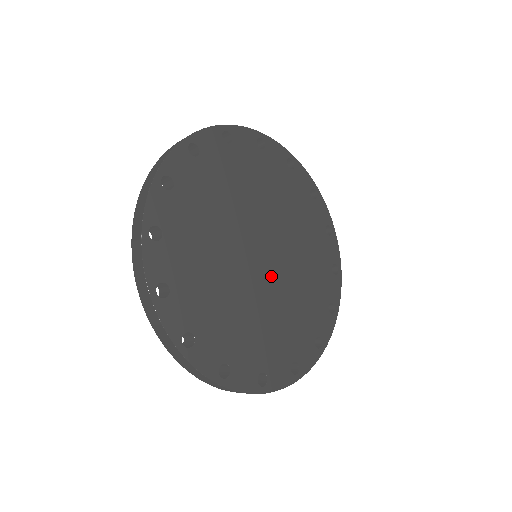
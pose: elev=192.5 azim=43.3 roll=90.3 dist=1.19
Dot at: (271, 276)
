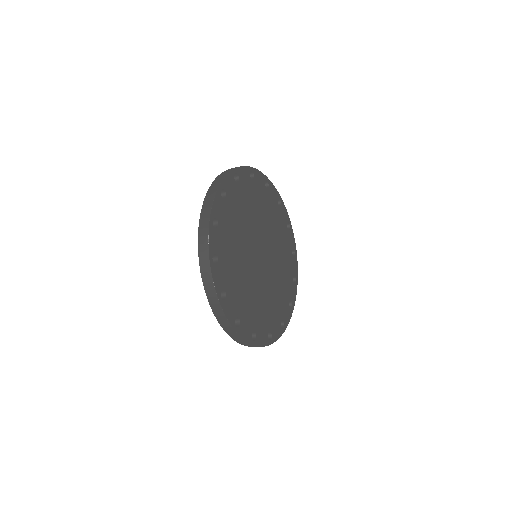
Dot at: (258, 269)
